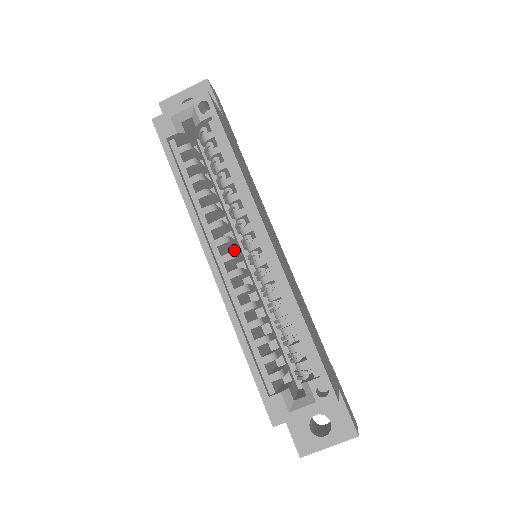
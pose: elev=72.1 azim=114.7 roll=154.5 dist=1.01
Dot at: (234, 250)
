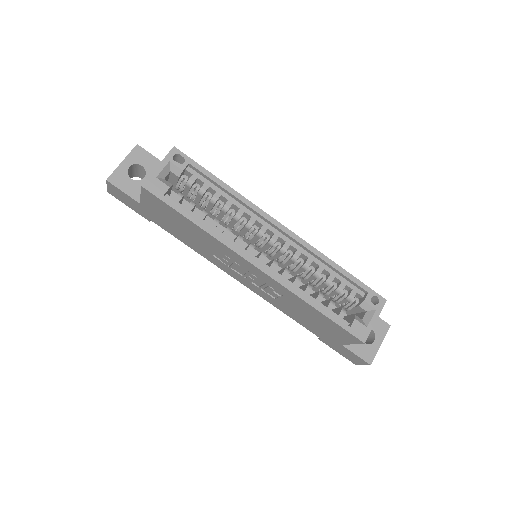
Dot at: occluded
